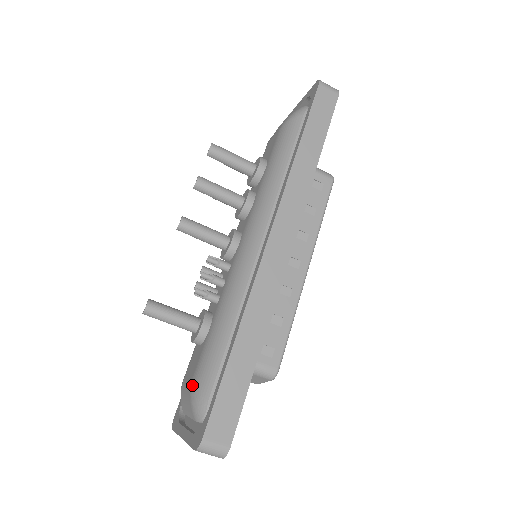
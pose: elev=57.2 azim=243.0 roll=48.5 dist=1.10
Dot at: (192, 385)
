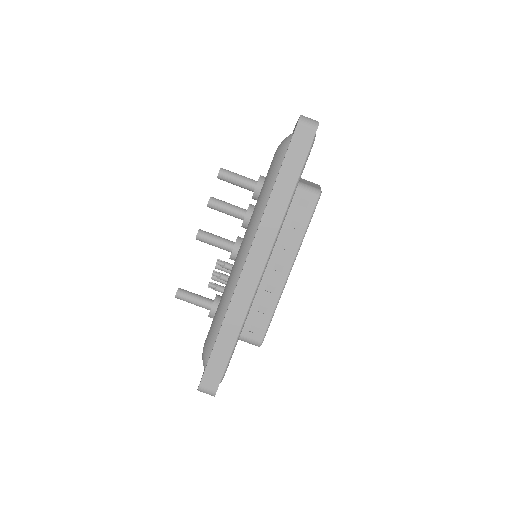
Dot at: (203, 347)
